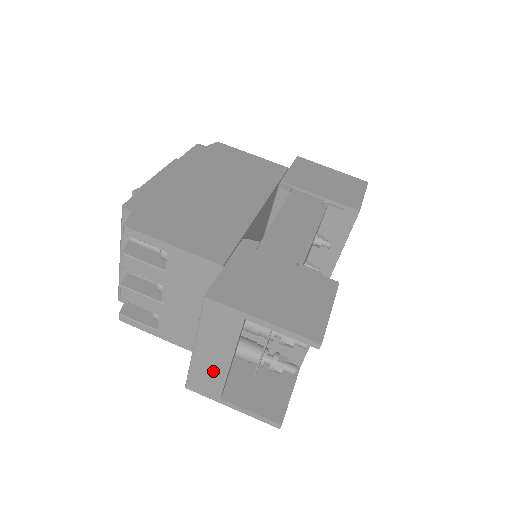
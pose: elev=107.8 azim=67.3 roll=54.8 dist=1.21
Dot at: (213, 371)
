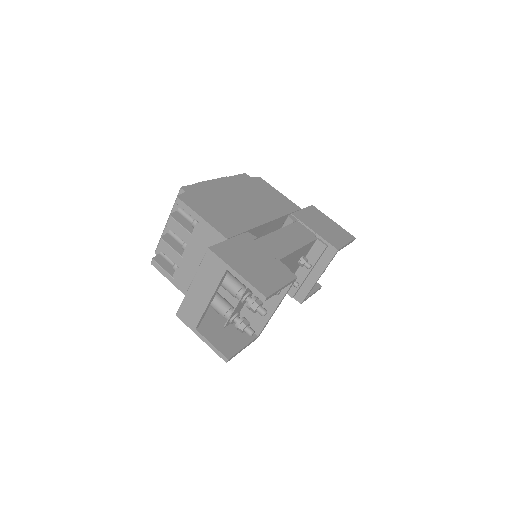
Dot at: (197, 305)
